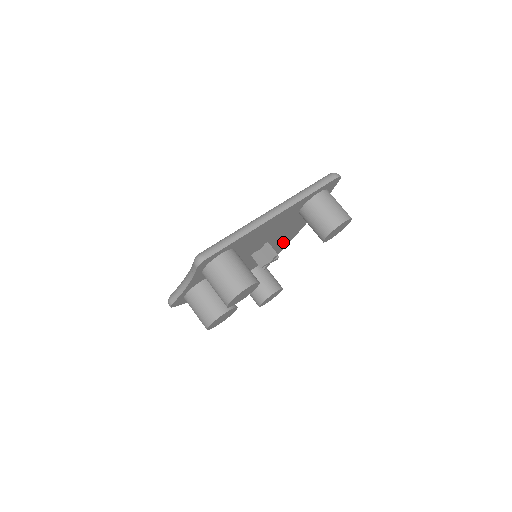
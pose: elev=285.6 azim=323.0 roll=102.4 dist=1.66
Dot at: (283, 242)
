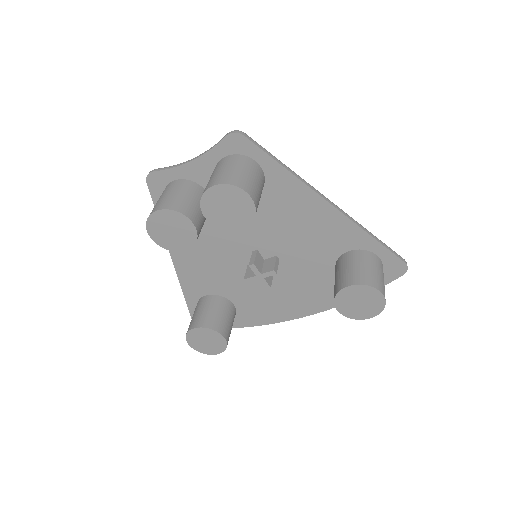
Dot at: (279, 304)
